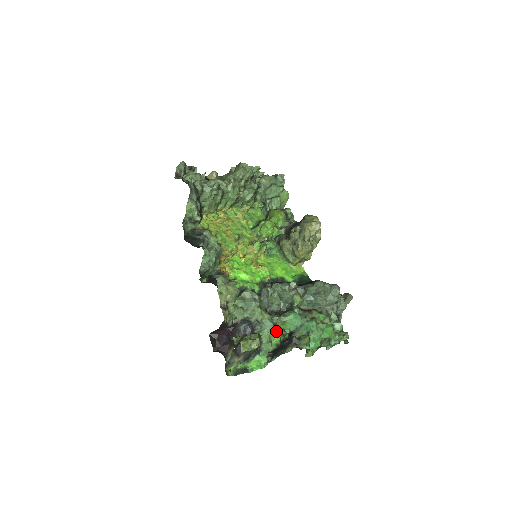
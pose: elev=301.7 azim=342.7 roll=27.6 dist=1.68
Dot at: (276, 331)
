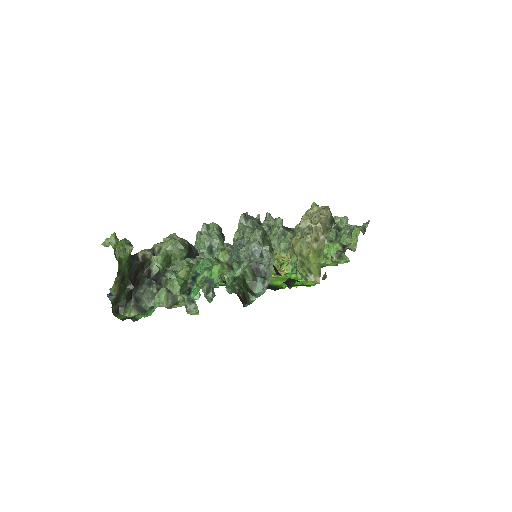
Dot at: occluded
